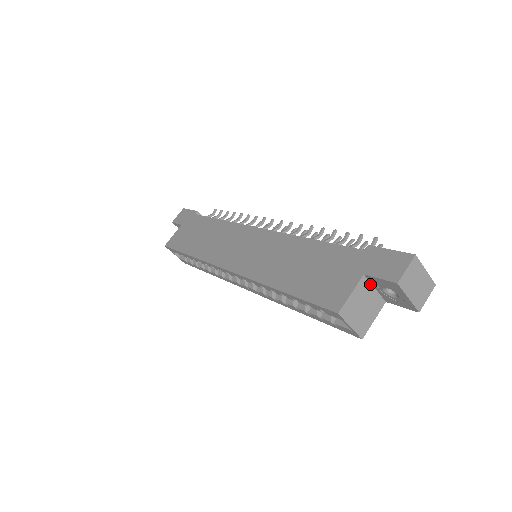
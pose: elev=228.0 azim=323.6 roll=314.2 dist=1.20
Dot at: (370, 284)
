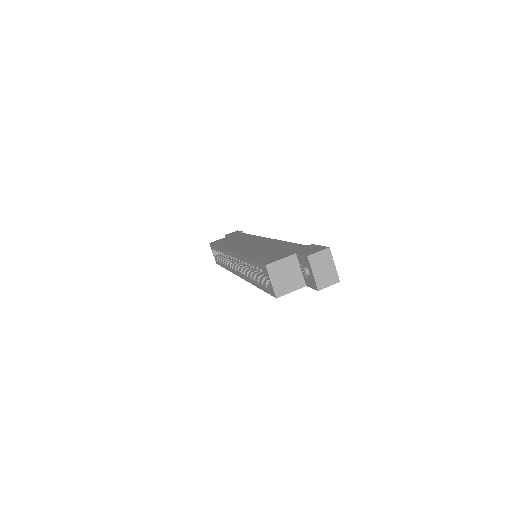
Dot at: (298, 264)
